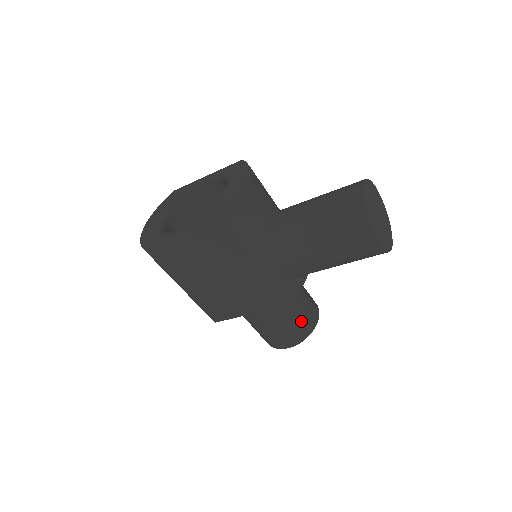
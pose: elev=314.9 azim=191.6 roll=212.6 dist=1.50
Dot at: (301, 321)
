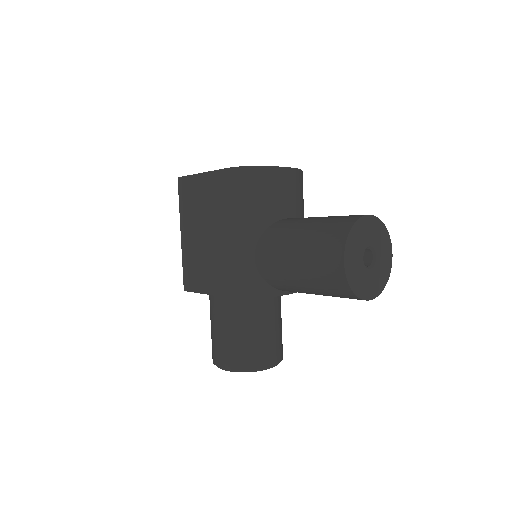
Dot at: (250, 347)
